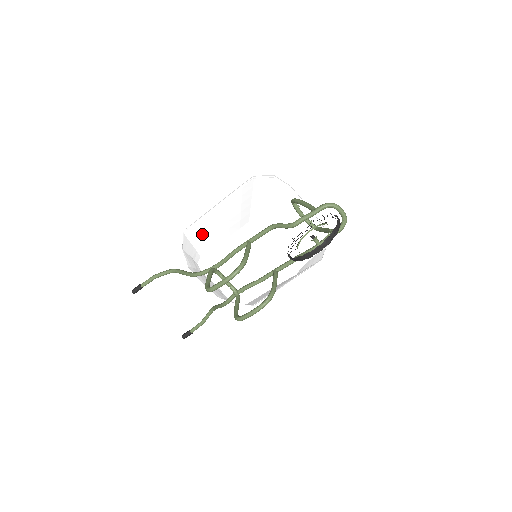
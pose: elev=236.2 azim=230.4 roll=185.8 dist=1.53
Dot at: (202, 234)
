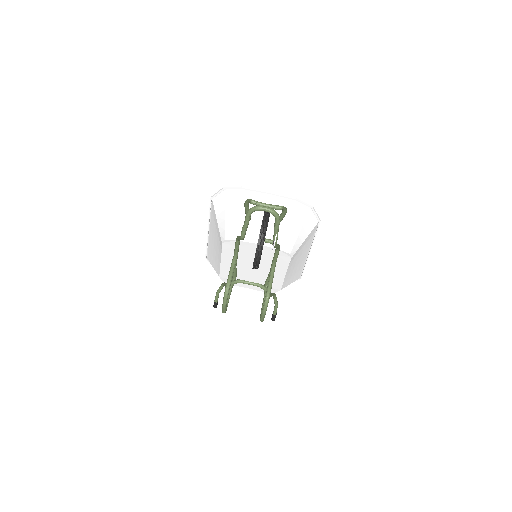
Dot at: (213, 257)
